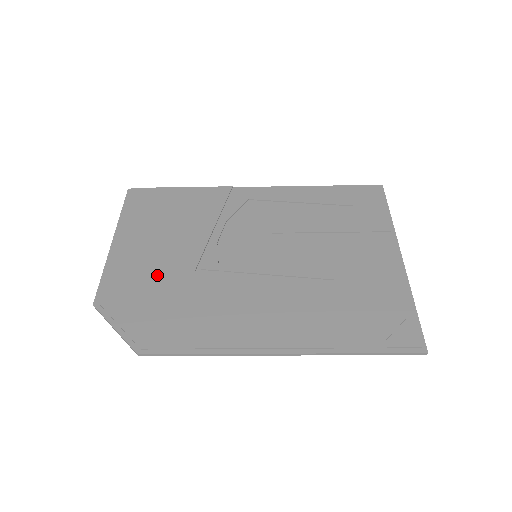
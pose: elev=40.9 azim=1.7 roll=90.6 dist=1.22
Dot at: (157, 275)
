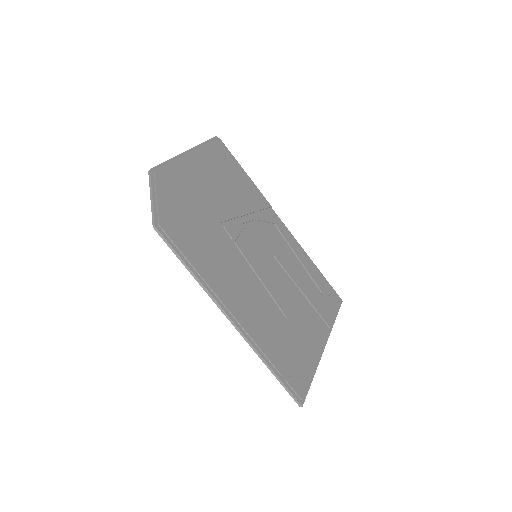
Dot at: (198, 199)
